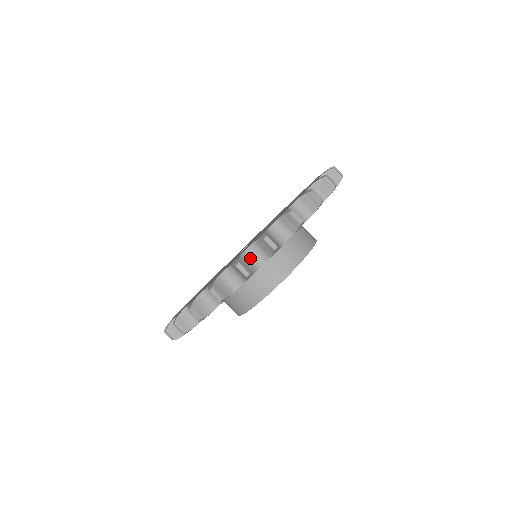
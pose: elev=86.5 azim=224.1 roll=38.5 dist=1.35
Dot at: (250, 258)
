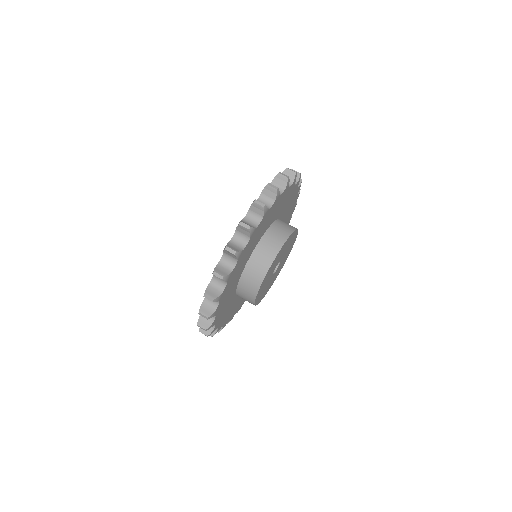
Dot at: occluded
